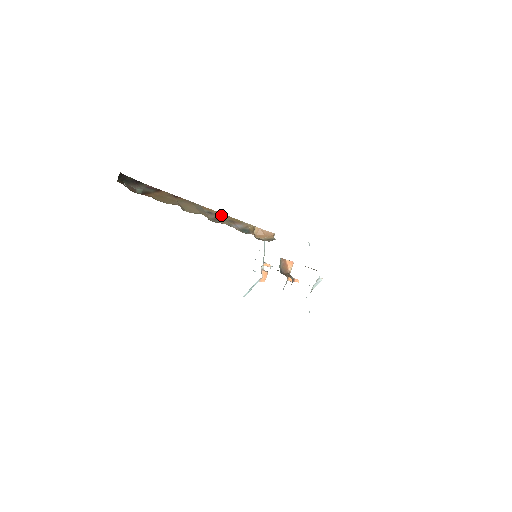
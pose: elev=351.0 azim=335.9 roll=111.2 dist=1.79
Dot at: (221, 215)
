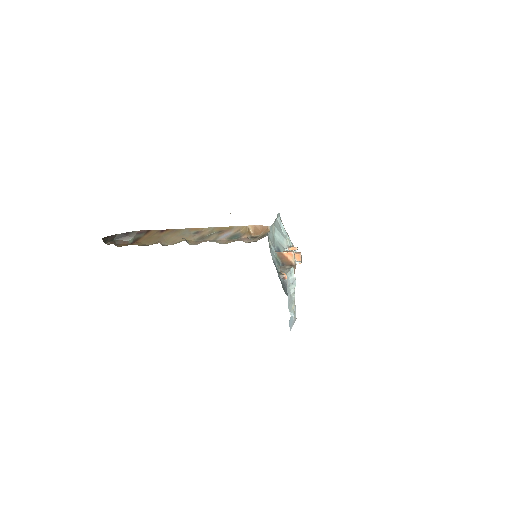
Dot at: (209, 230)
